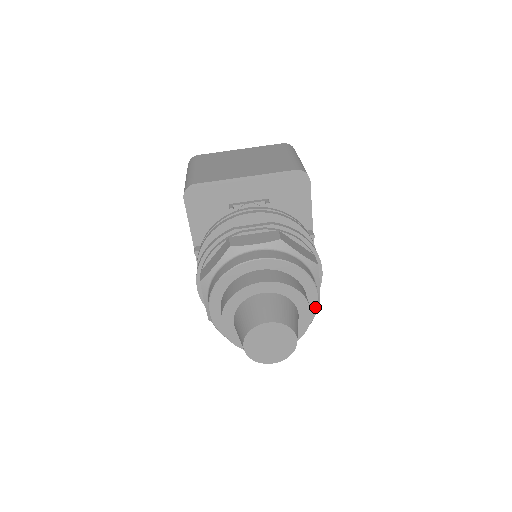
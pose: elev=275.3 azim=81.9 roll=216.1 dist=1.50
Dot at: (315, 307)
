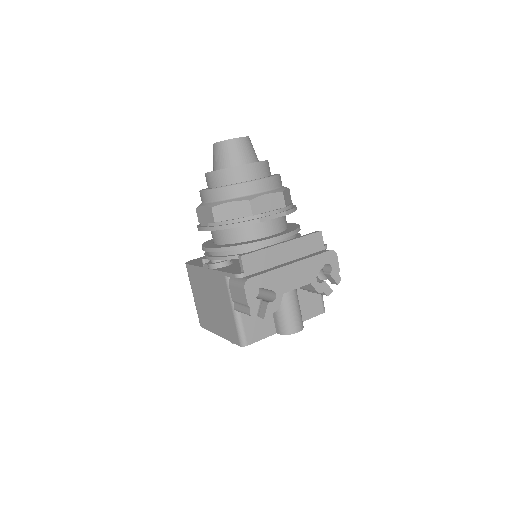
Dot at: occluded
